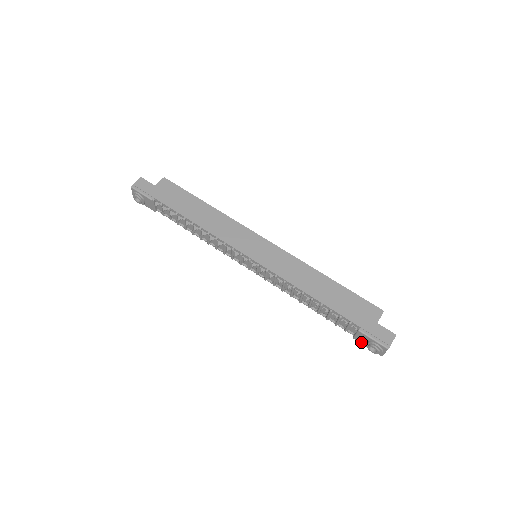
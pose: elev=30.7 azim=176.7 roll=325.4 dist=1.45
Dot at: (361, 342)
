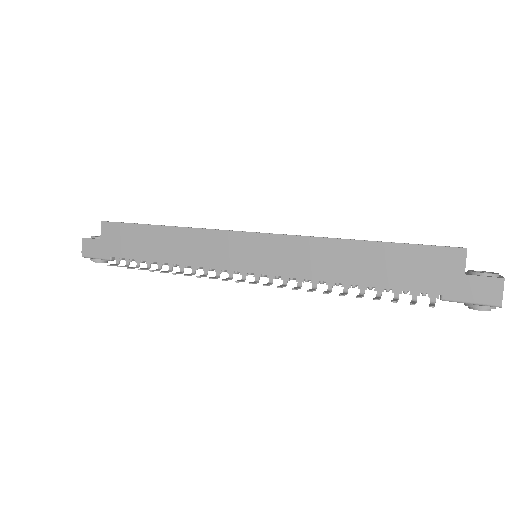
Dot at: occluded
